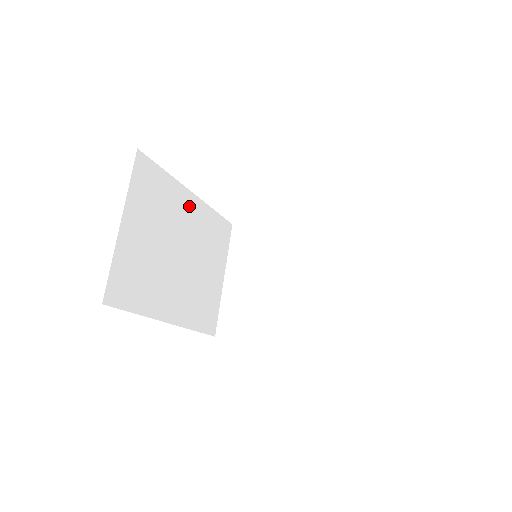
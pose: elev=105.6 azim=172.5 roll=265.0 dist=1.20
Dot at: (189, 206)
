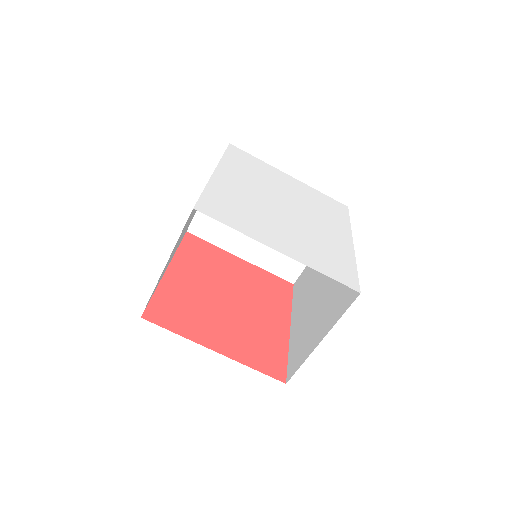
Dot at: occluded
